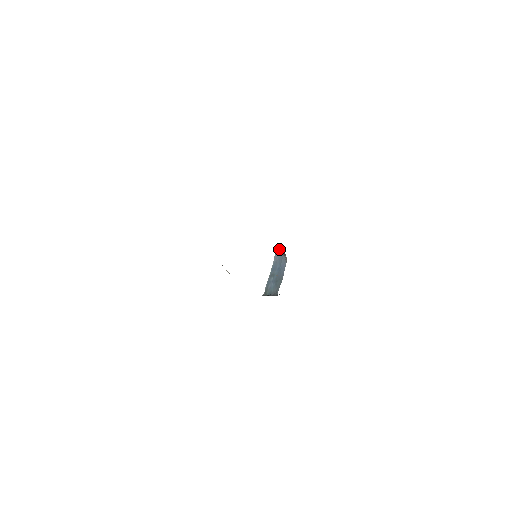
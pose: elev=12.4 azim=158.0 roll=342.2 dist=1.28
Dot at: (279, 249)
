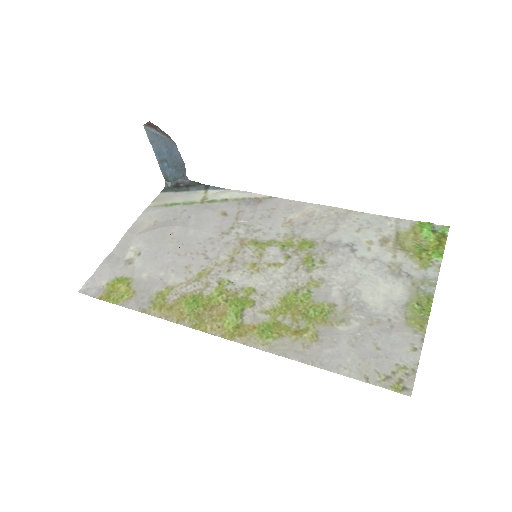
Dot at: (150, 129)
